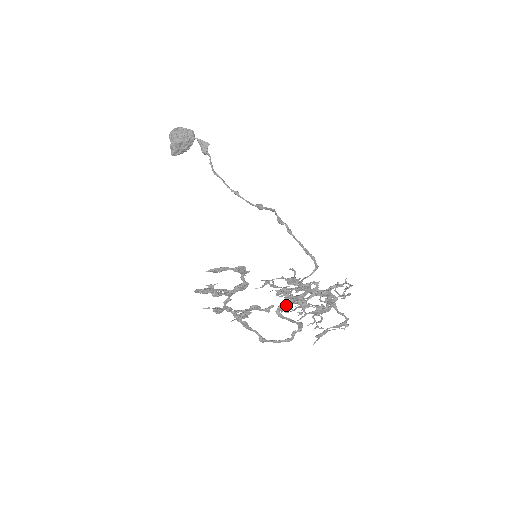
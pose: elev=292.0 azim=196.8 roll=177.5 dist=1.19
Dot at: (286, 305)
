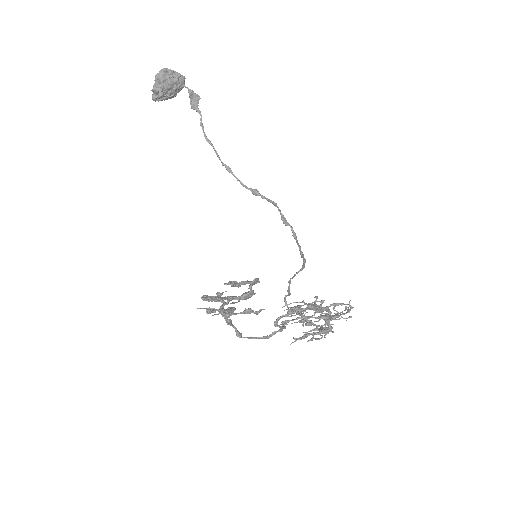
Dot at: (290, 320)
